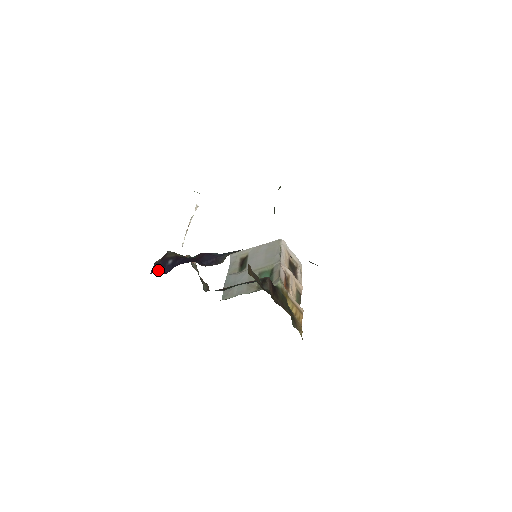
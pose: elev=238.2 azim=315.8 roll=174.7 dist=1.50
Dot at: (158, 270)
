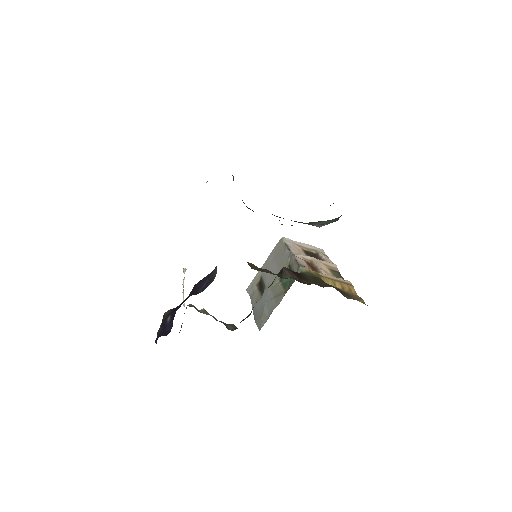
Dot at: (160, 335)
